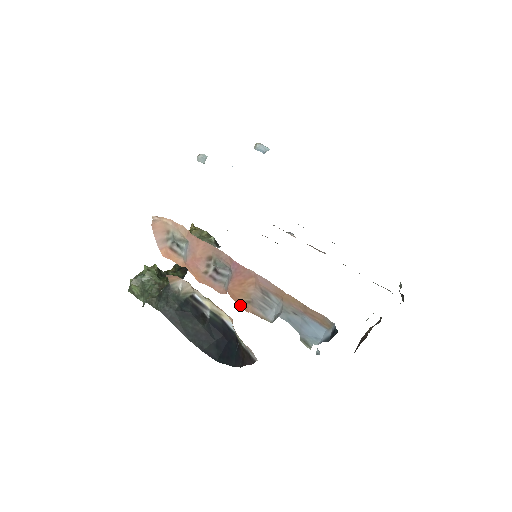
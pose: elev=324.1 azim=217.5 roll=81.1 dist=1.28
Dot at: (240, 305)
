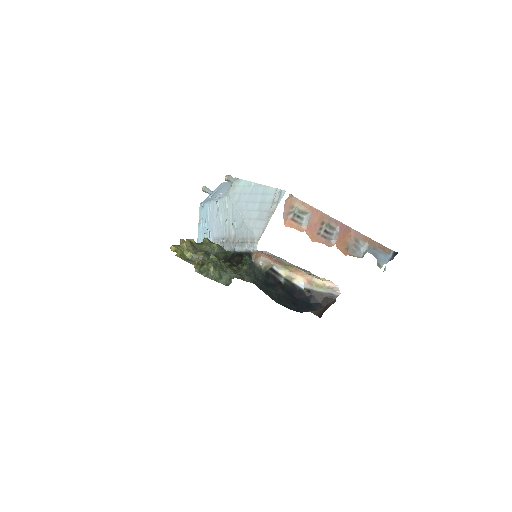
Dot at: (342, 252)
